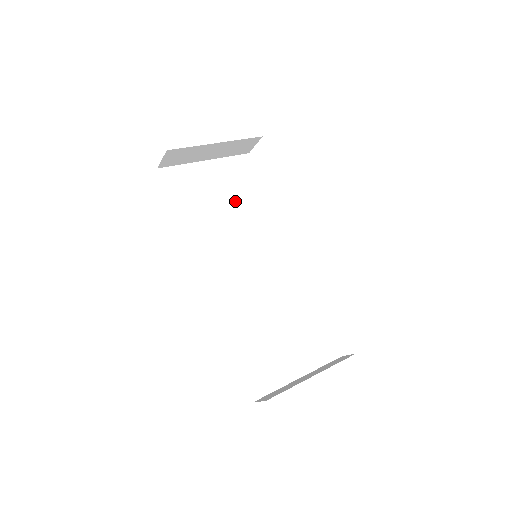
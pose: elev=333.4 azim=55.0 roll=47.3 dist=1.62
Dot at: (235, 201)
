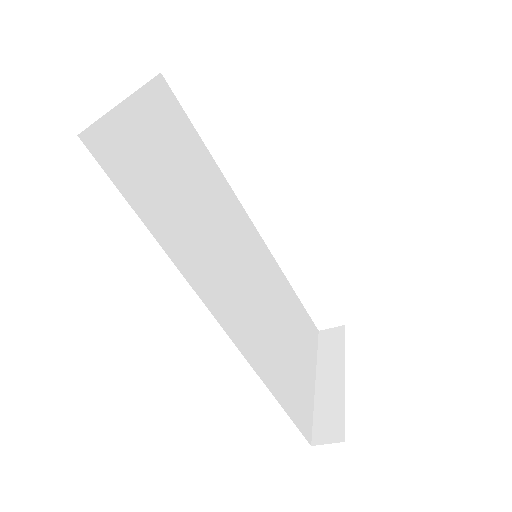
Dot at: (186, 170)
